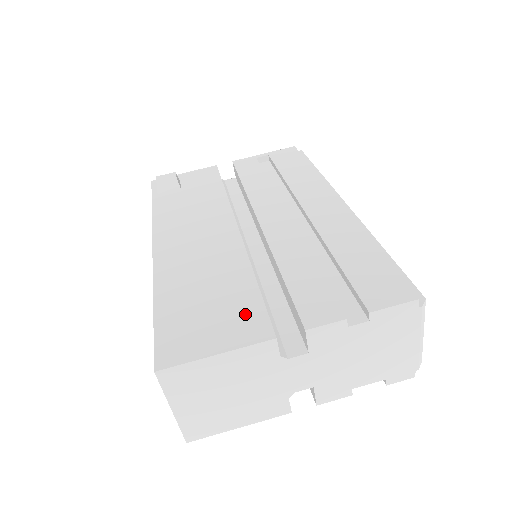
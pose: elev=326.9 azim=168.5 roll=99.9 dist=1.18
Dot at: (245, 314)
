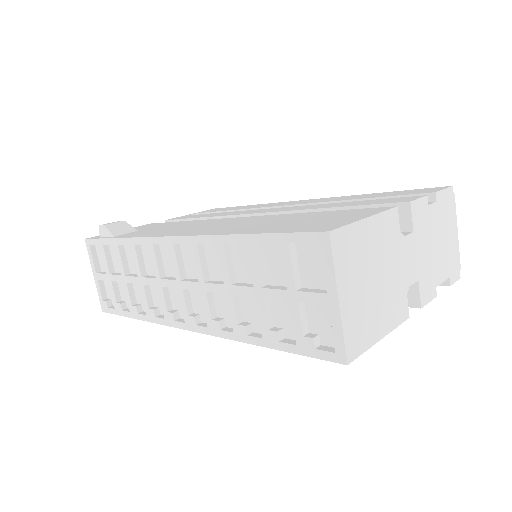
Dot at: (347, 212)
